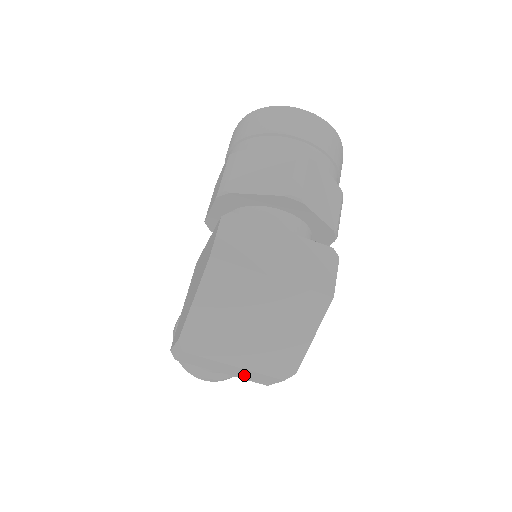
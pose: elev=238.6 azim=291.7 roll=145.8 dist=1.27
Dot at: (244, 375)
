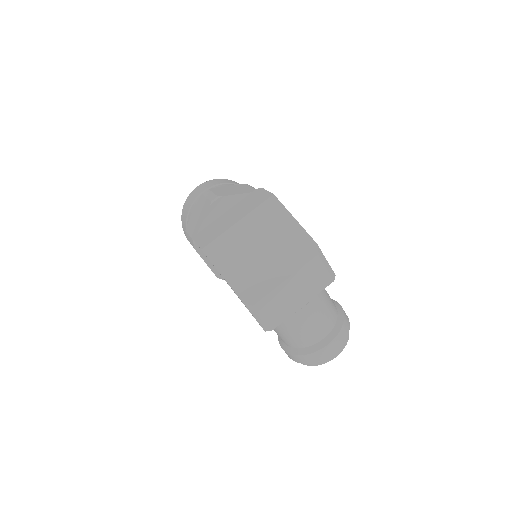
Dot at: (307, 286)
